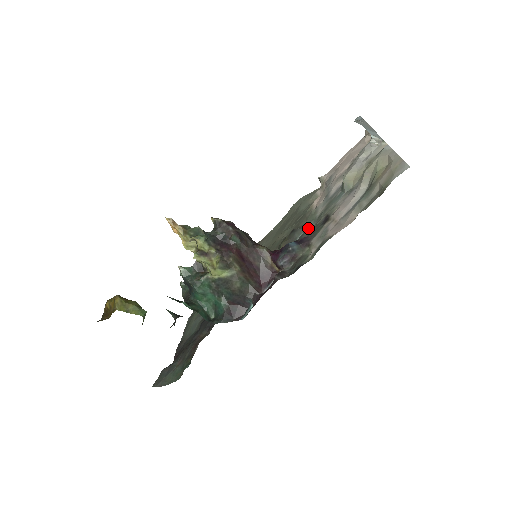
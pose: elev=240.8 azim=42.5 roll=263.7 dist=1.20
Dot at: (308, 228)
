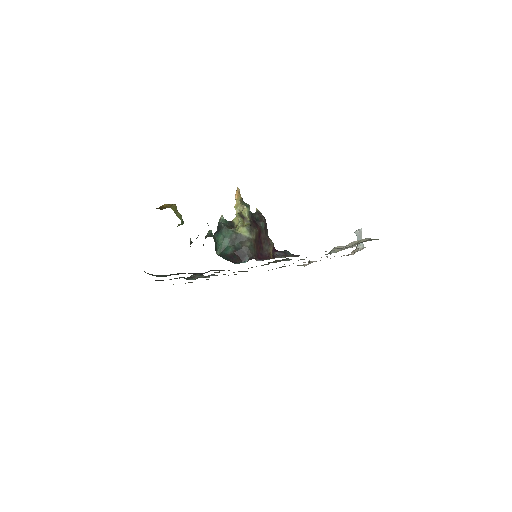
Dot at: occluded
